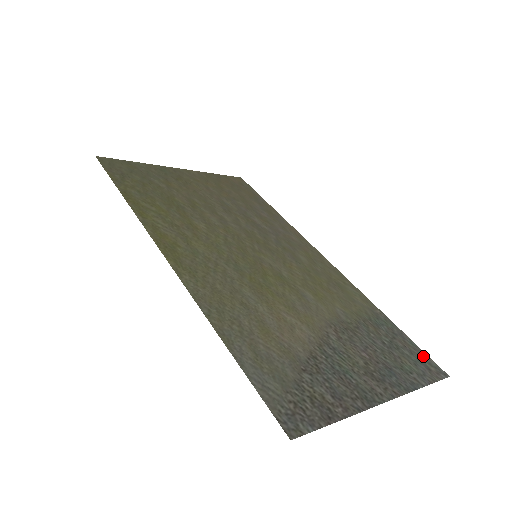
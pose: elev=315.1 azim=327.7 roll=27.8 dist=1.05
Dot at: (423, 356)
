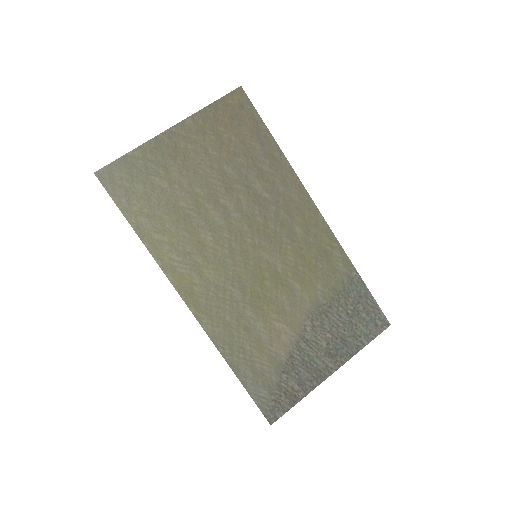
Dot at: (377, 312)
